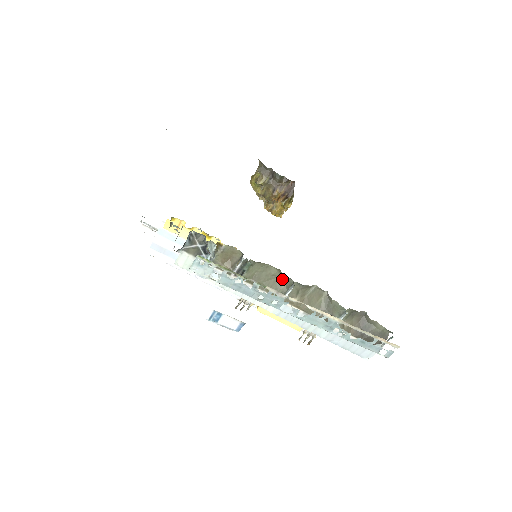
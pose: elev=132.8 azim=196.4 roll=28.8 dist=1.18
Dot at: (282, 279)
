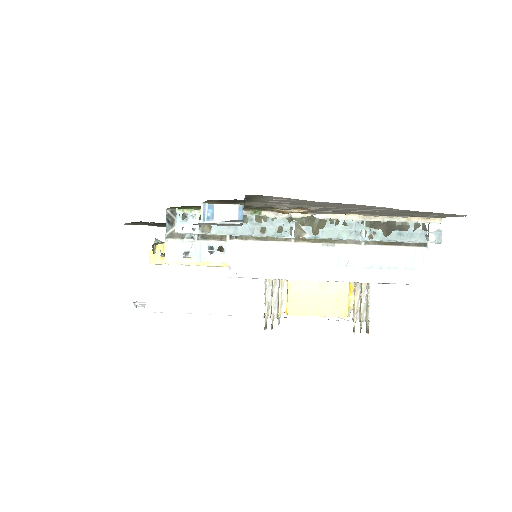
Dot at: occluded
